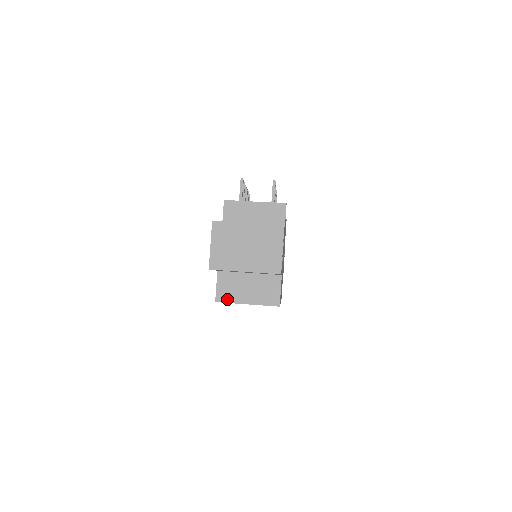
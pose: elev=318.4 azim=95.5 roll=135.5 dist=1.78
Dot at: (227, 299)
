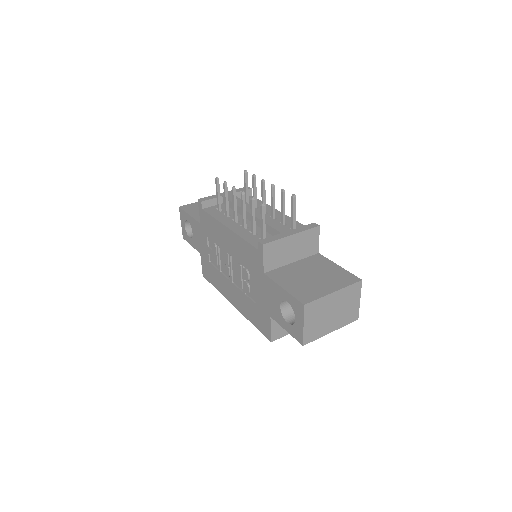
Dot at: (281, 335)
